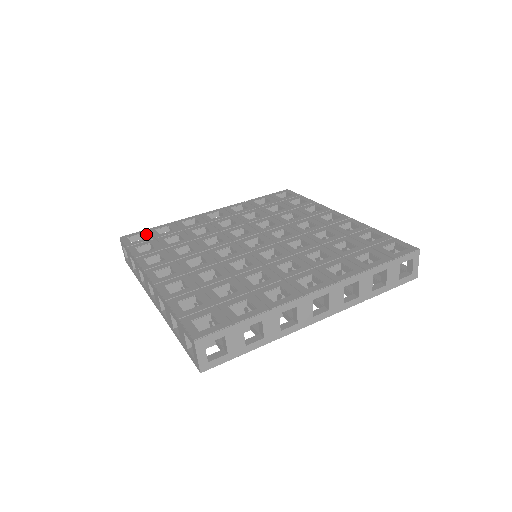
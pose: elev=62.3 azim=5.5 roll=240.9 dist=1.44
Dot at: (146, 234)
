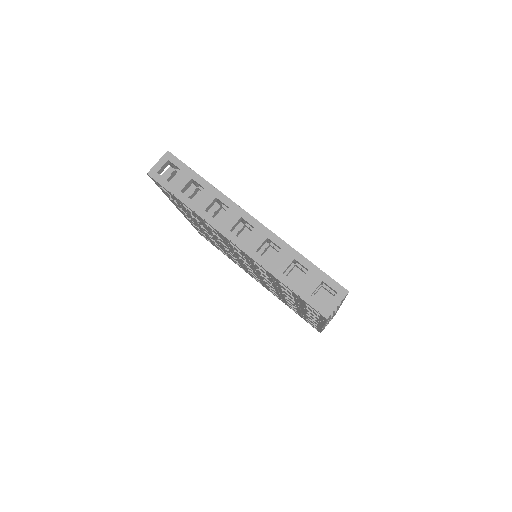
Dot at: occluded
